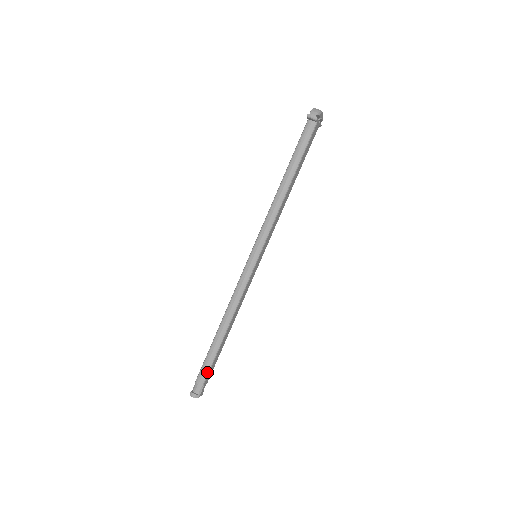
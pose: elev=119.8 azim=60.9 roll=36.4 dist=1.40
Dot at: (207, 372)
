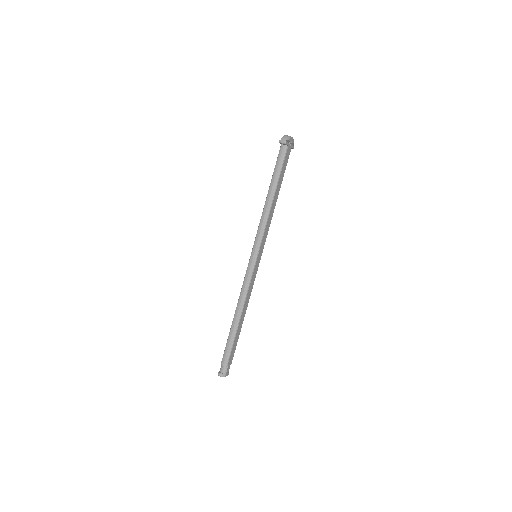
Dot at: (229, 354)
